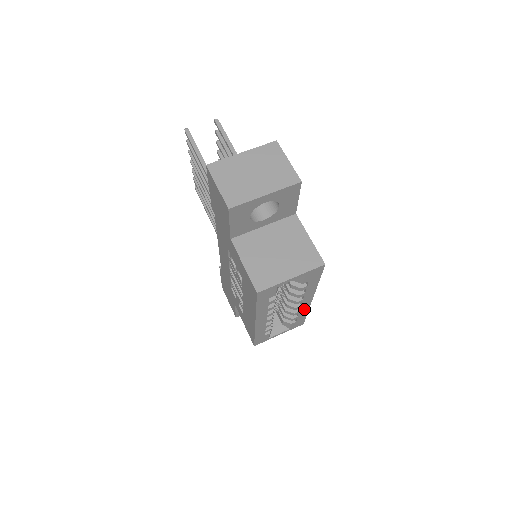
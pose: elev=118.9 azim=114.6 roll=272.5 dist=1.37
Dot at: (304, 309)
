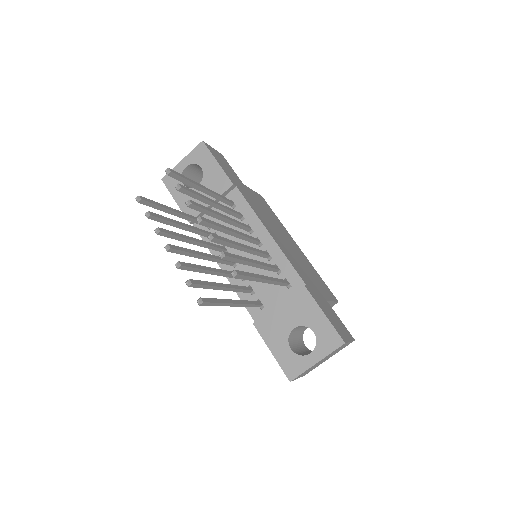
Dot at: occluded
